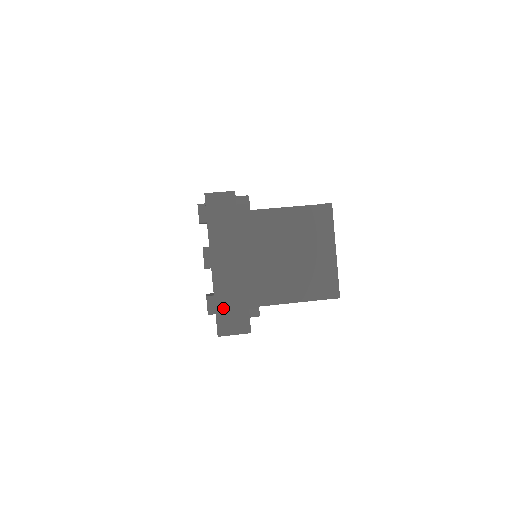
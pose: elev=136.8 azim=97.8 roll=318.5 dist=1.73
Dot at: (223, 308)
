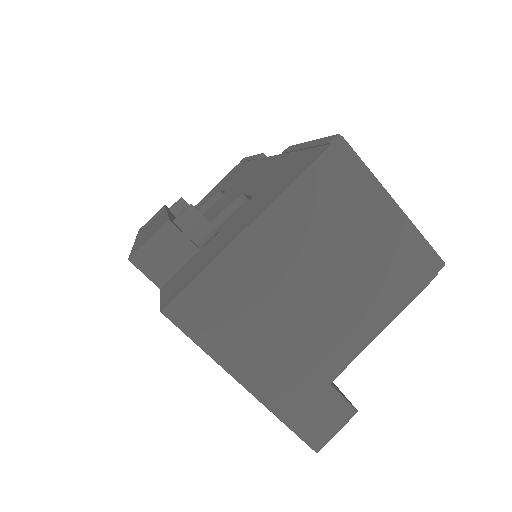
Dot at: (295, 414)
